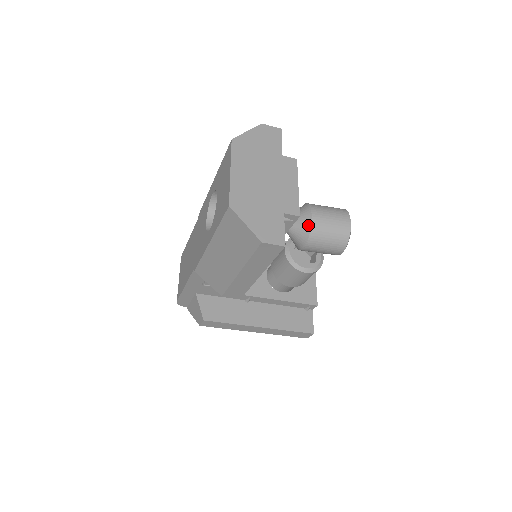
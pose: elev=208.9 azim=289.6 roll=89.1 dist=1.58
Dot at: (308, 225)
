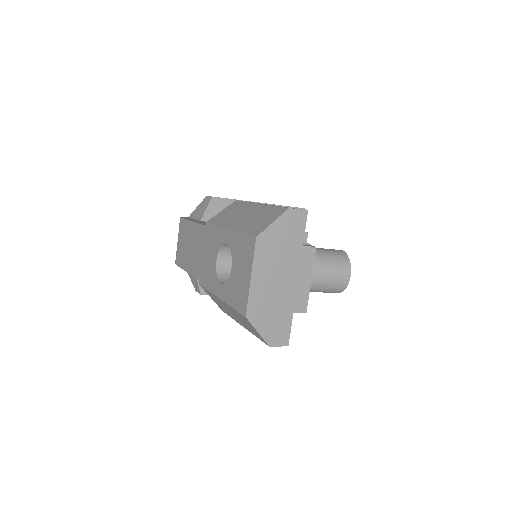
Dot at: (311, 282)
